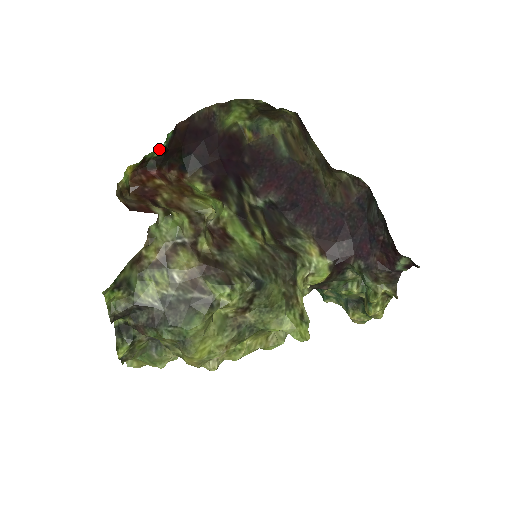
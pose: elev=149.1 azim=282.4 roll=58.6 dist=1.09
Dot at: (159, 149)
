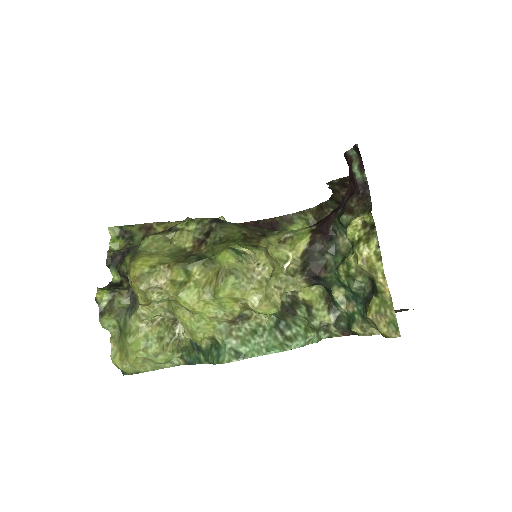
Dot at: occluded
